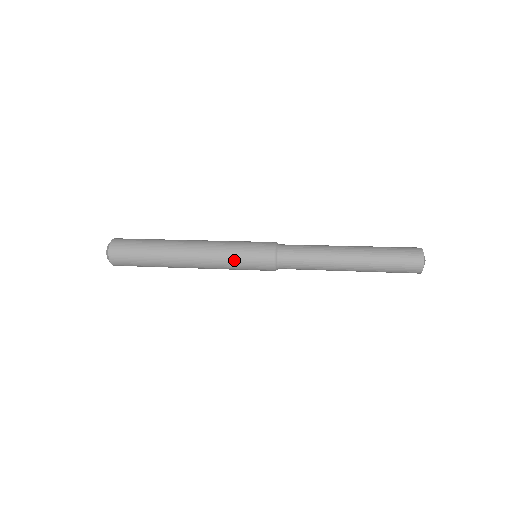
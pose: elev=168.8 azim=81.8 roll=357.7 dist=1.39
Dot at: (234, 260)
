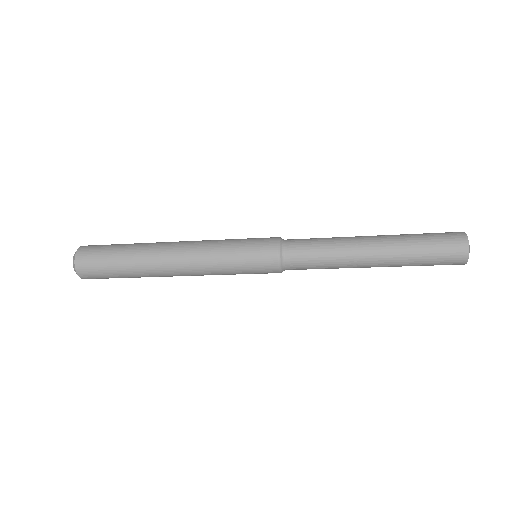
Dot at: (229, 246)
